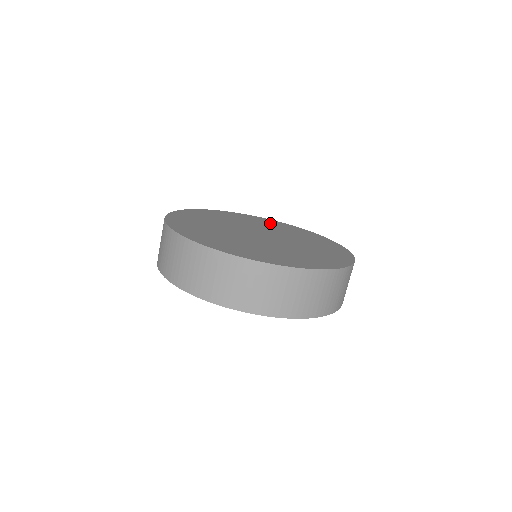
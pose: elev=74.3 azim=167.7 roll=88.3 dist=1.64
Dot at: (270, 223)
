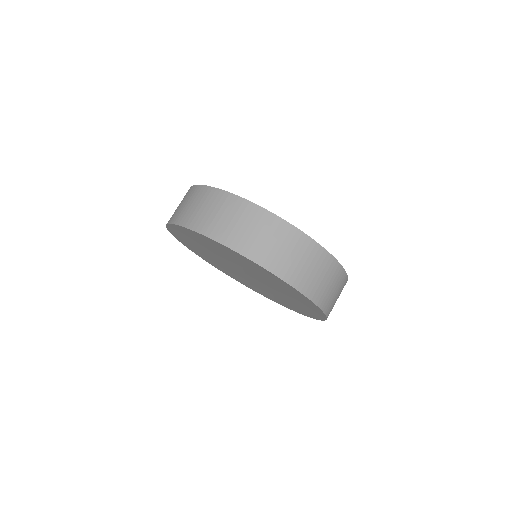
Dot at: occluded
